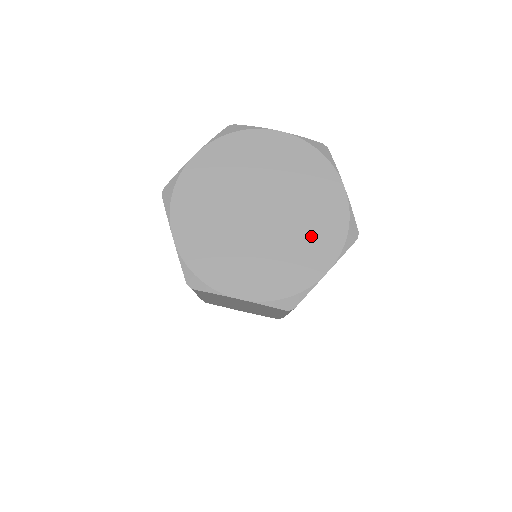
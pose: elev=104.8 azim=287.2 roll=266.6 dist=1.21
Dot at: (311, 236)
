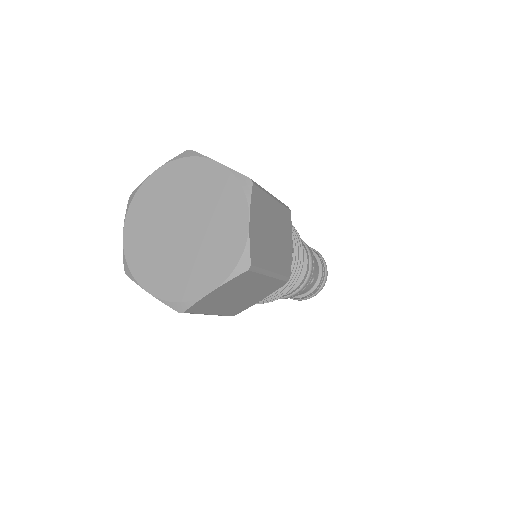
Dot at: (222, 211)
